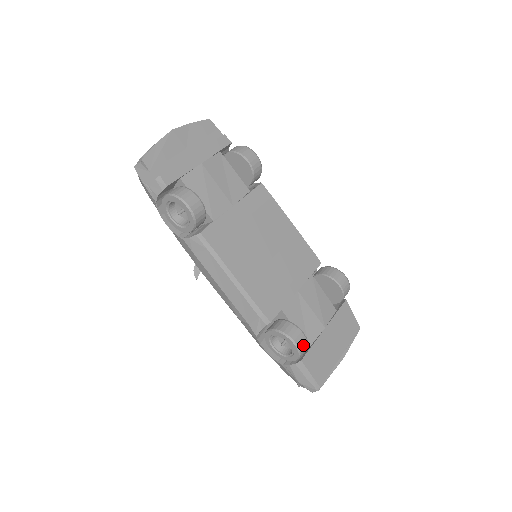
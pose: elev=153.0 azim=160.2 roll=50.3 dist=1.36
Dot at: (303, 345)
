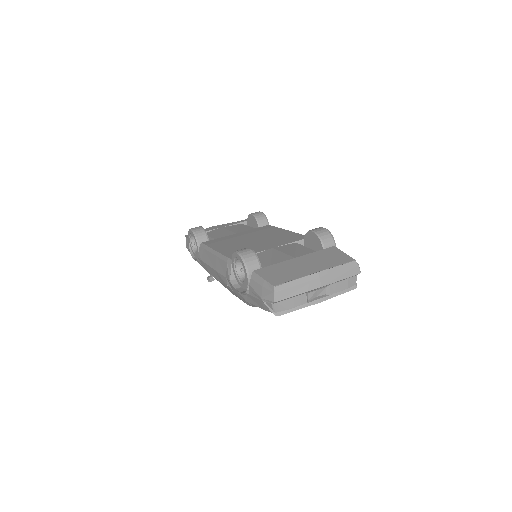
Dot at: (247, 254)
